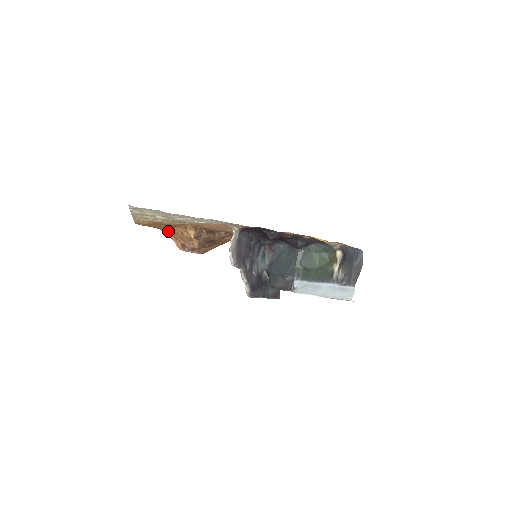
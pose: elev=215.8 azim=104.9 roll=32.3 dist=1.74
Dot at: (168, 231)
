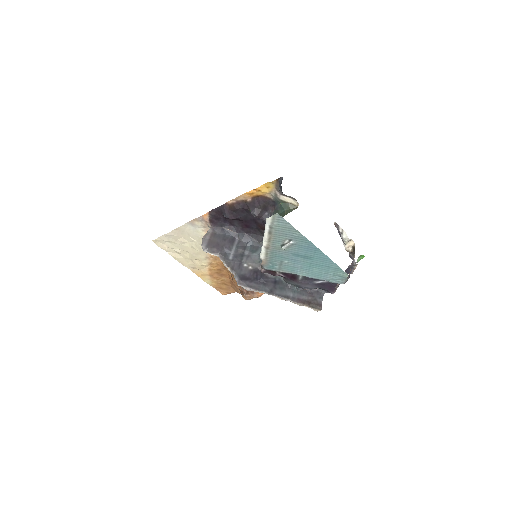
Dot at: (232, 285)
